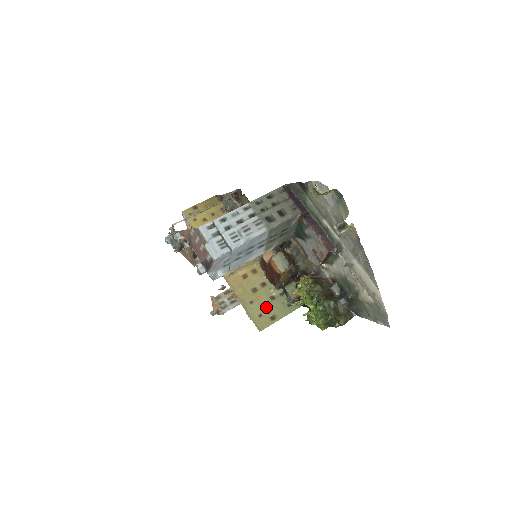
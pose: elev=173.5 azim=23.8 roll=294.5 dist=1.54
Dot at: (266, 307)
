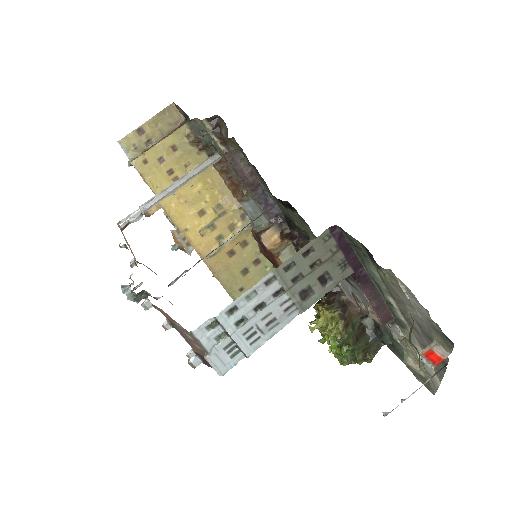
Dot at: occluded
